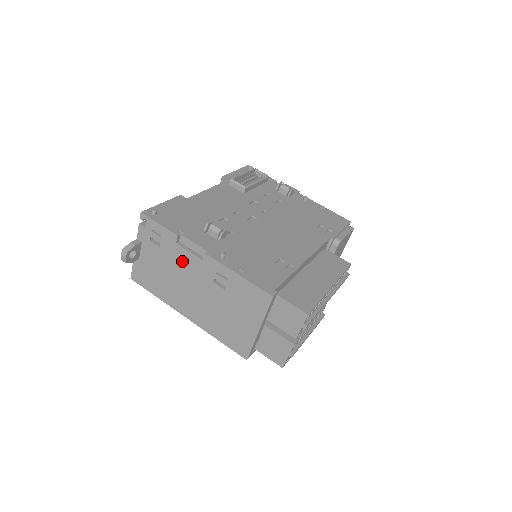
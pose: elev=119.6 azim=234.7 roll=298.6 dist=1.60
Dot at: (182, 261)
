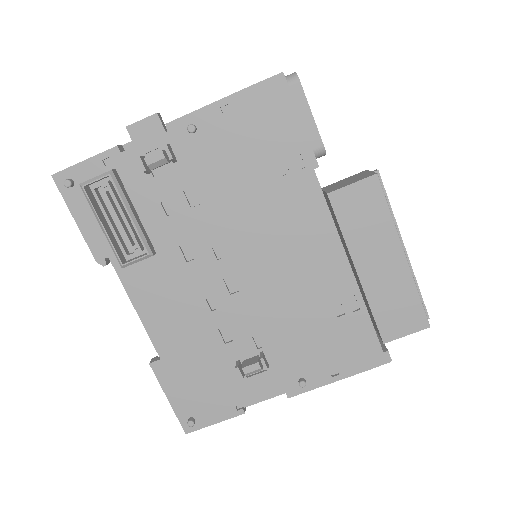
Dot at: occluded
